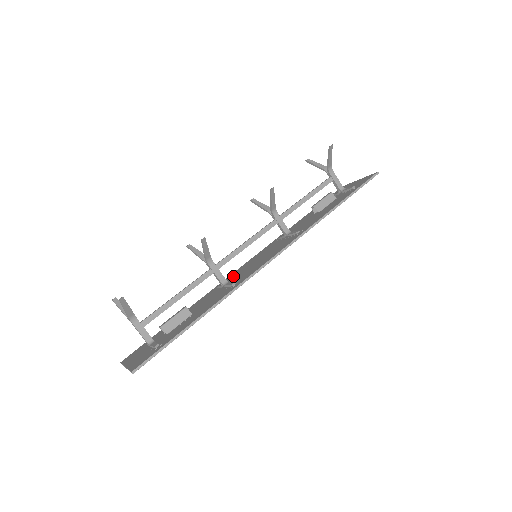
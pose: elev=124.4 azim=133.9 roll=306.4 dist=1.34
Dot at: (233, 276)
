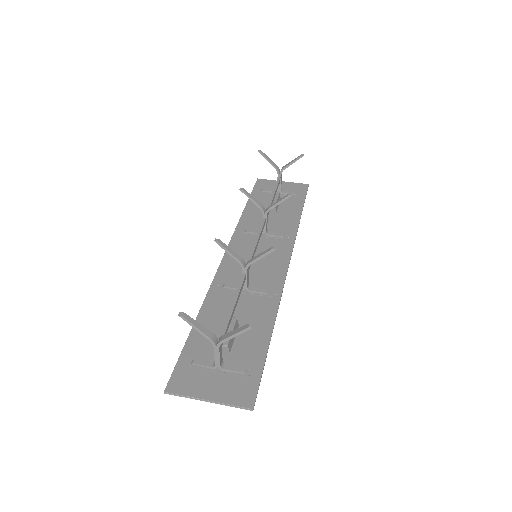
Dot at: (234, 274)
